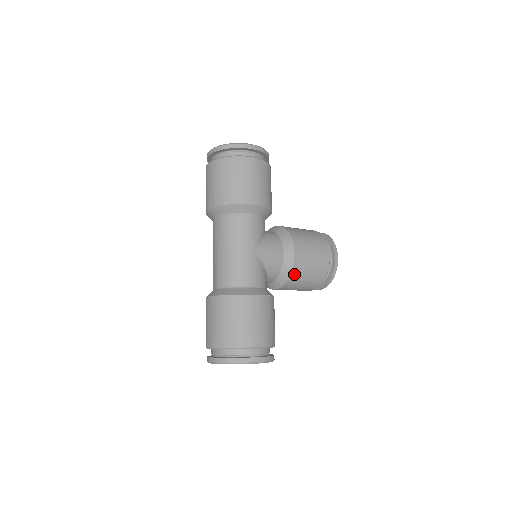
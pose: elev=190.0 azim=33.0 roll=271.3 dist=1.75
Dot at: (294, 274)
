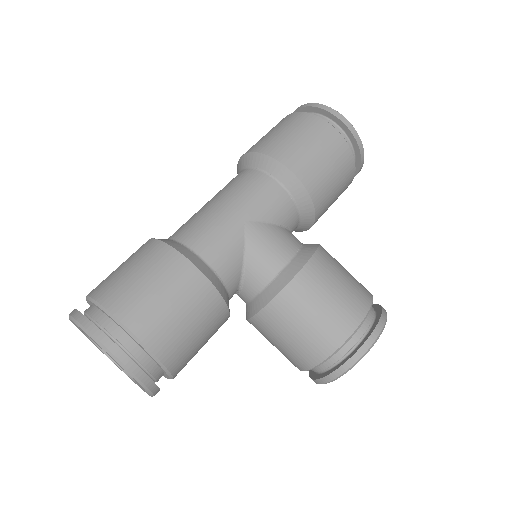
Dot at: (282, 301)
